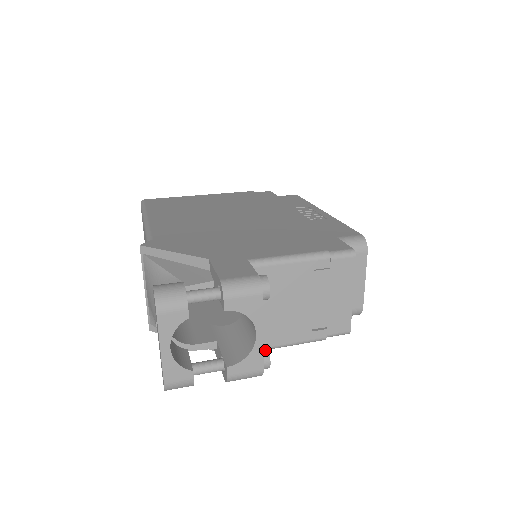
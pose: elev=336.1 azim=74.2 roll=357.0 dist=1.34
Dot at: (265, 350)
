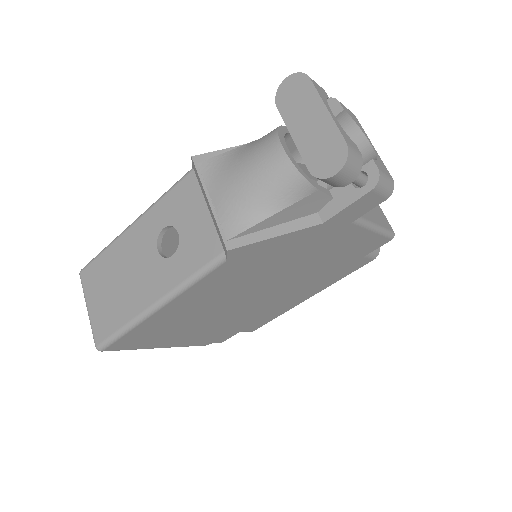
Dot at: occluded
